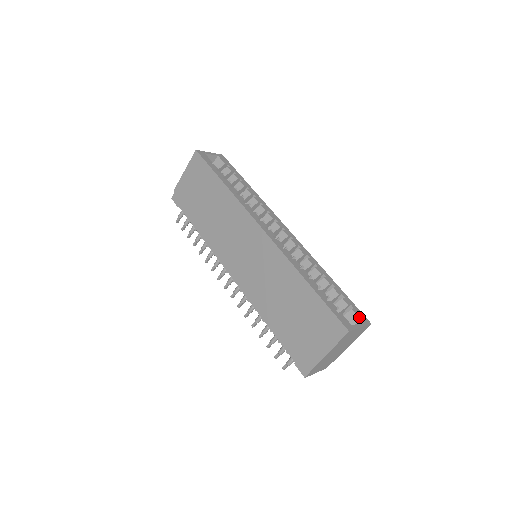
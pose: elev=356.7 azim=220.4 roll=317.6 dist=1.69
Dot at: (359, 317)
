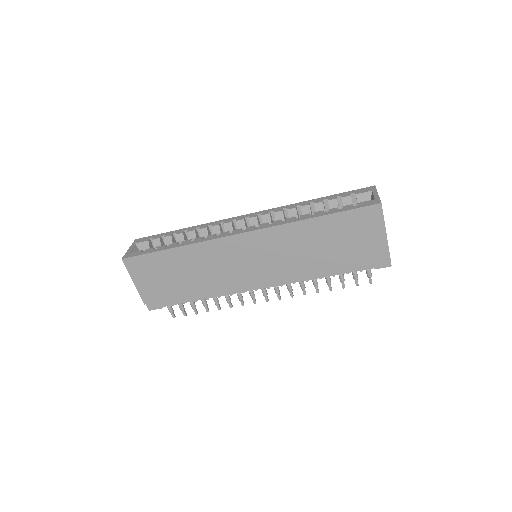
Dot at: (366, 192)
